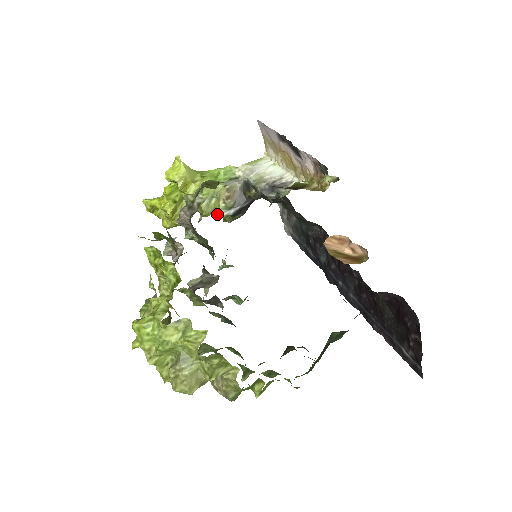
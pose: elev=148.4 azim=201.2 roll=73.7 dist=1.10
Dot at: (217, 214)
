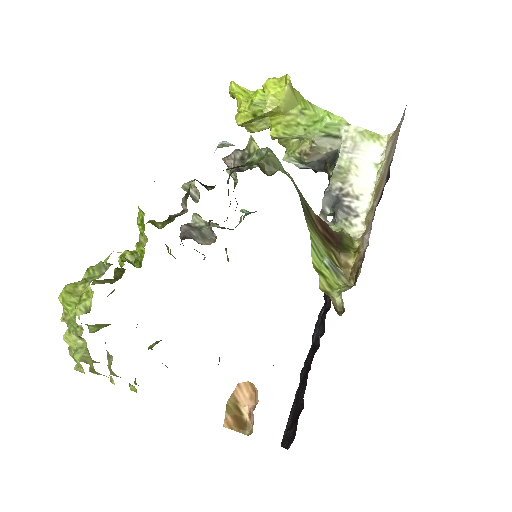
Dot at: (286, 157)
